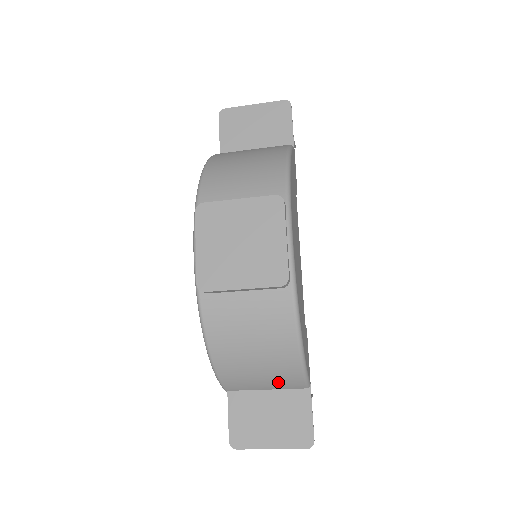
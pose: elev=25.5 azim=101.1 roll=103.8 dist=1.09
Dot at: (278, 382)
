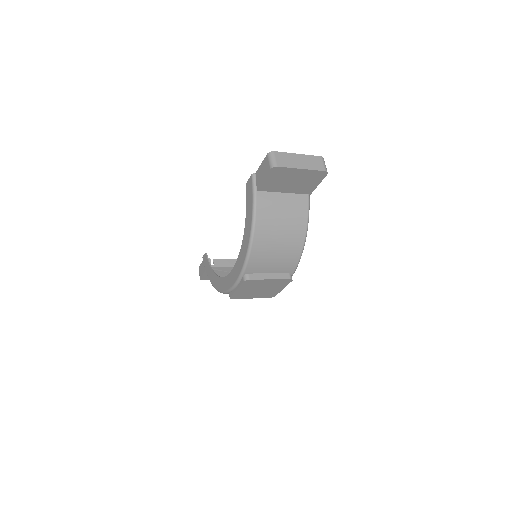
Dot at: occluded
